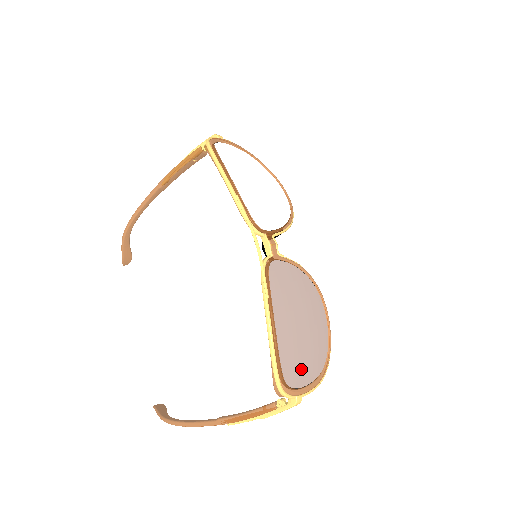
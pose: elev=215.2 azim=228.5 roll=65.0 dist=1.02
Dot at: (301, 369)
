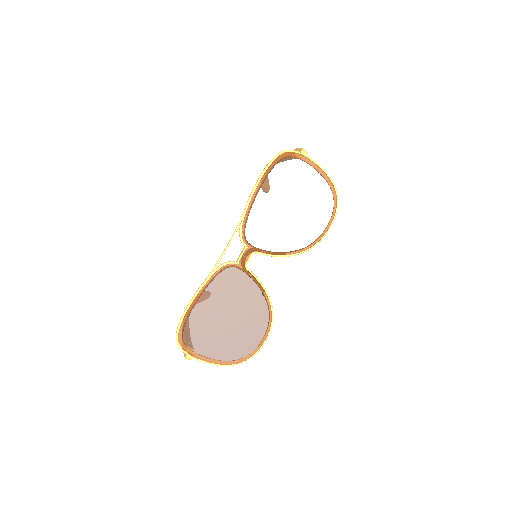
Dot at: (202, 343)
